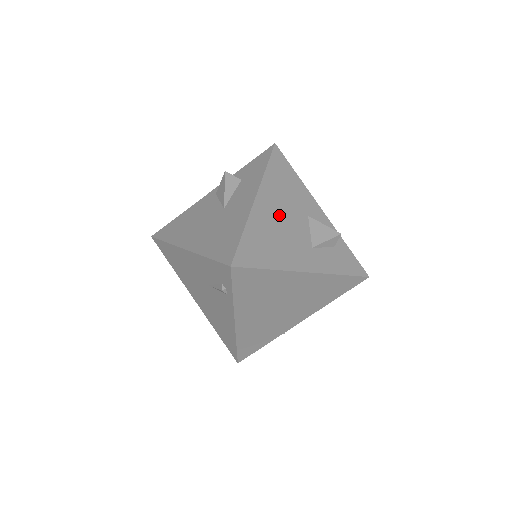
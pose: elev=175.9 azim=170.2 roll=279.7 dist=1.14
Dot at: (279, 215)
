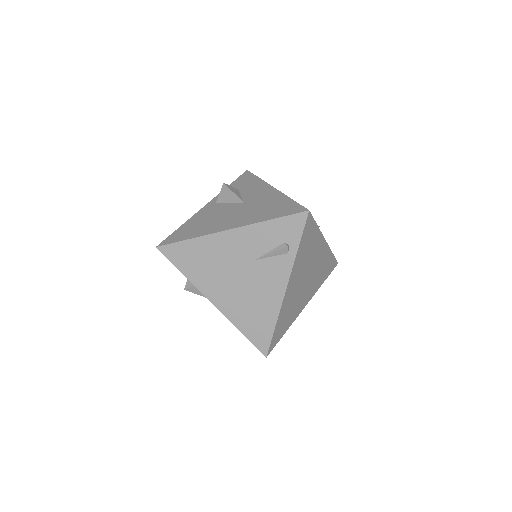
Dot at: occluded
